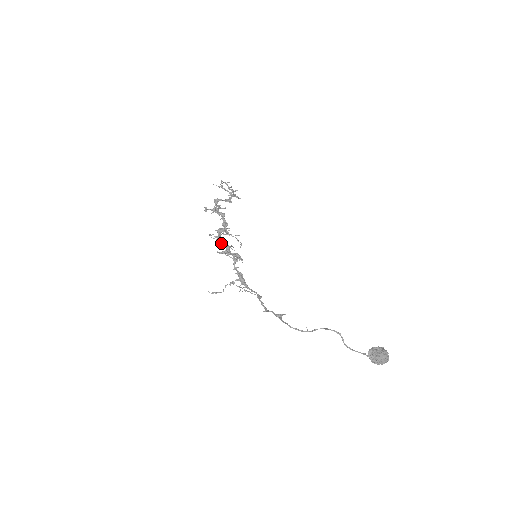
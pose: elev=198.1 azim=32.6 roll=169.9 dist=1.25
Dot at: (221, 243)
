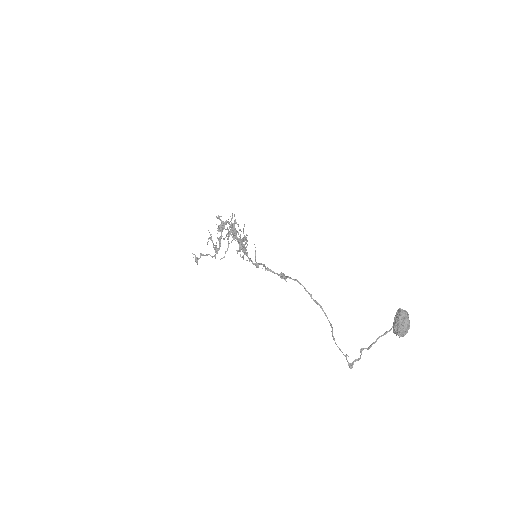
Dot at: (234, 227)
